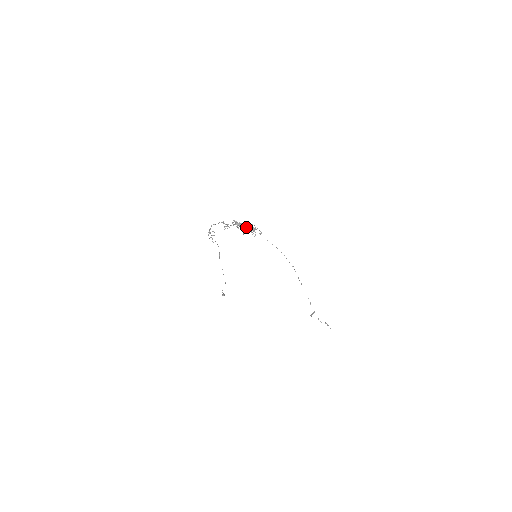
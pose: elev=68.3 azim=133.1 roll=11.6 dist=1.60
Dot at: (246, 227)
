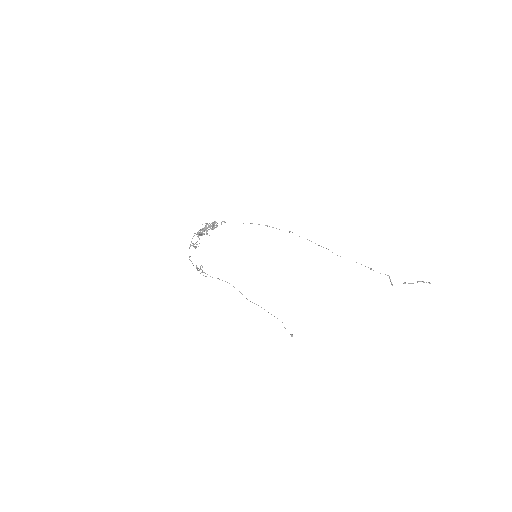
Dot at: (206, 228)
